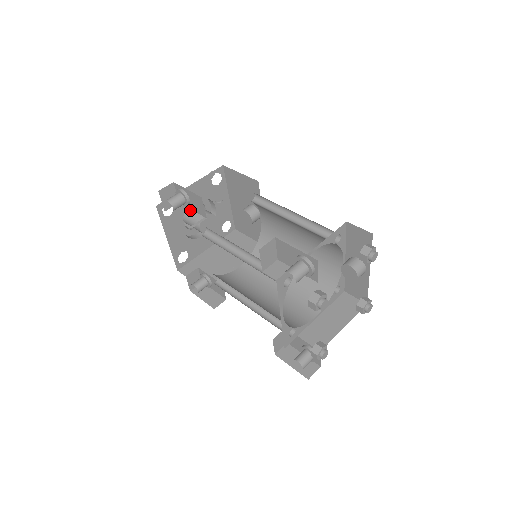
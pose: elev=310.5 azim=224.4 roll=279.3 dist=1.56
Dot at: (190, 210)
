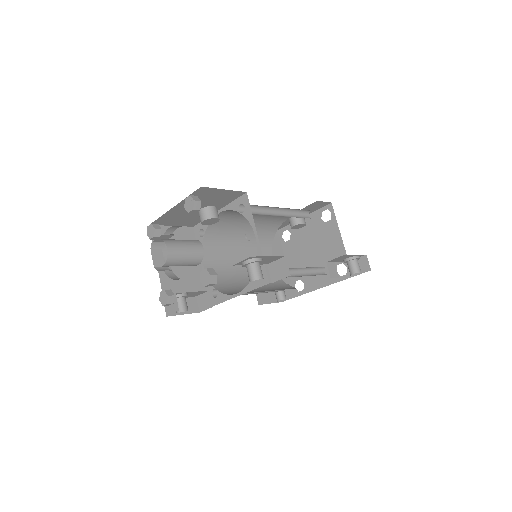
Dot at: (184, 254)
